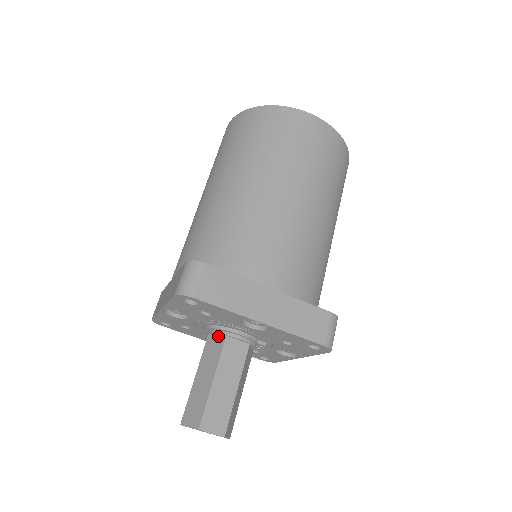
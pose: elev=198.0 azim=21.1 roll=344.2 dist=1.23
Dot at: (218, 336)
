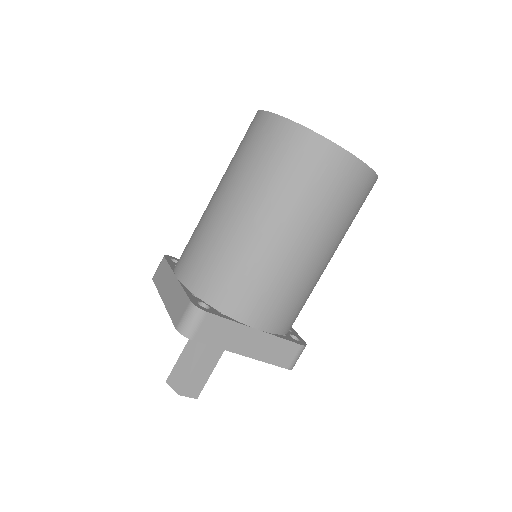
Dot at: occluded
